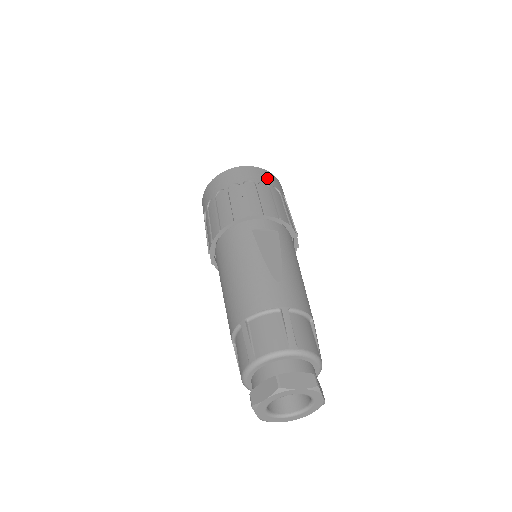
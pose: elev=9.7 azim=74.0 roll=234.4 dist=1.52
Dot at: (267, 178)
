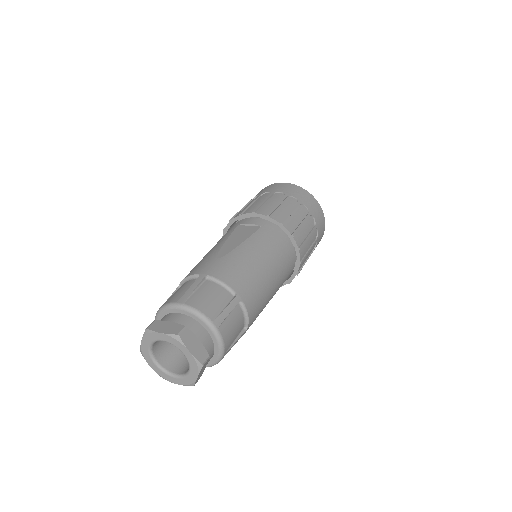
Dot at: (290, 190)
